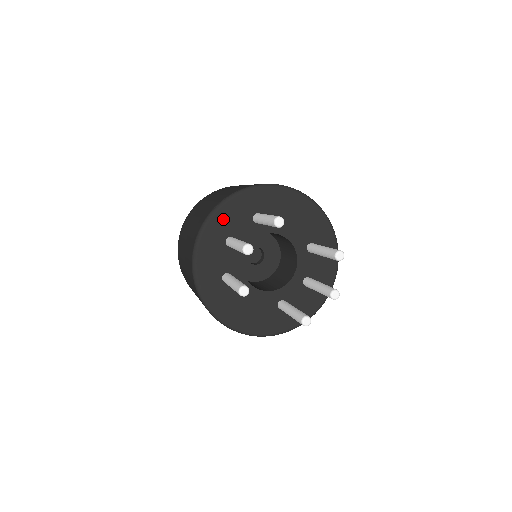
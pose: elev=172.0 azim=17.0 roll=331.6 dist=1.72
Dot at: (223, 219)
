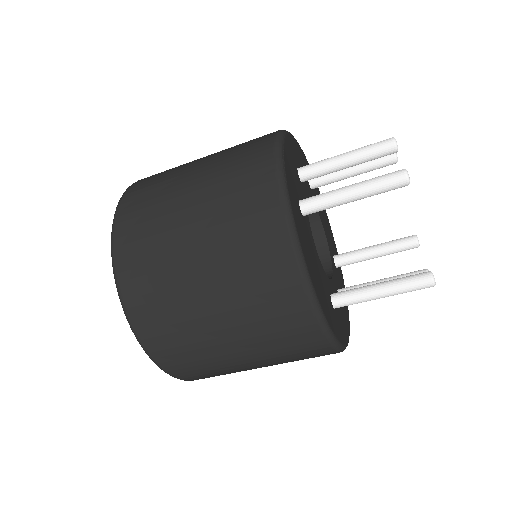
Dot at: (294, 147)
